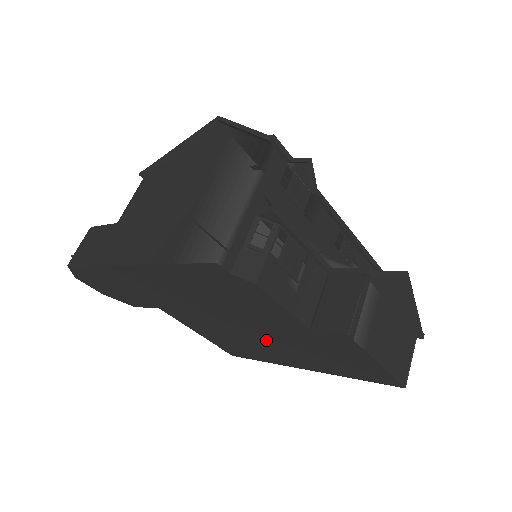
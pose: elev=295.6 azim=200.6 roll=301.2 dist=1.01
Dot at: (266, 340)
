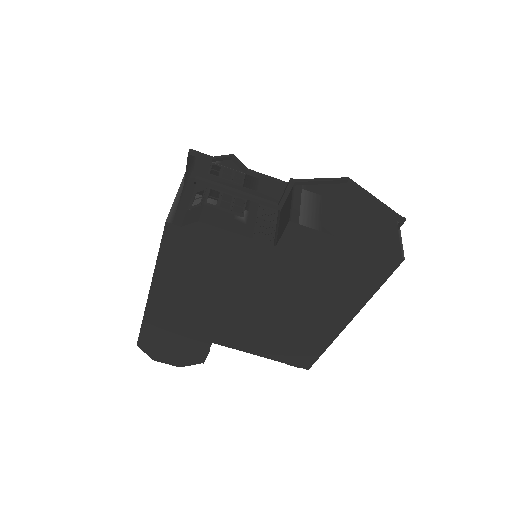
Dot at: (284, 303)
